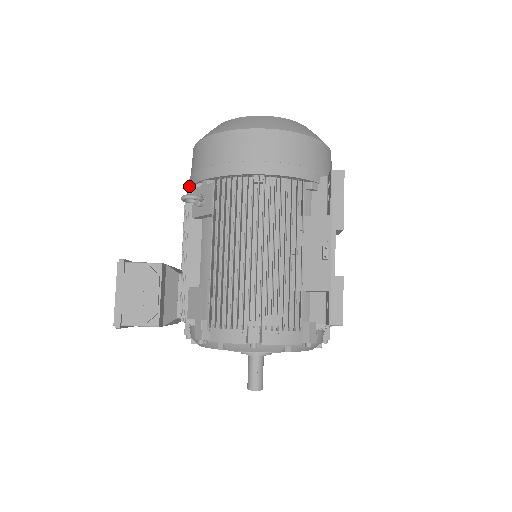
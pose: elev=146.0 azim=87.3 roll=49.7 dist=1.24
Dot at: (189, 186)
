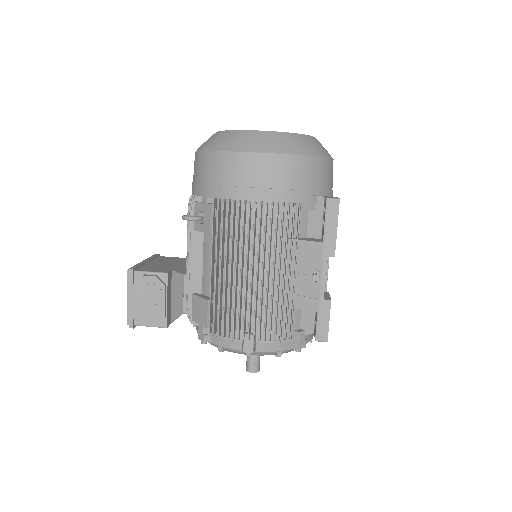
Dot at: occluded
